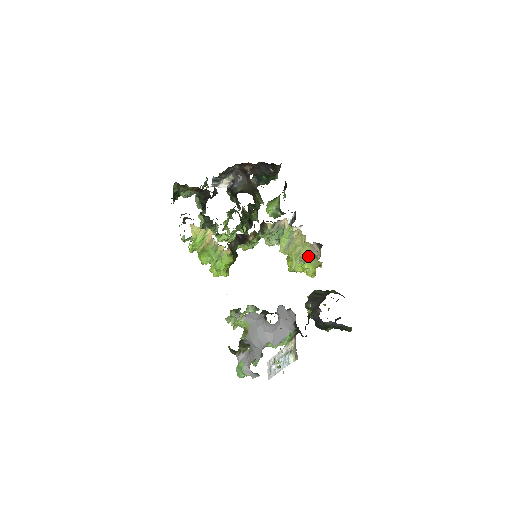
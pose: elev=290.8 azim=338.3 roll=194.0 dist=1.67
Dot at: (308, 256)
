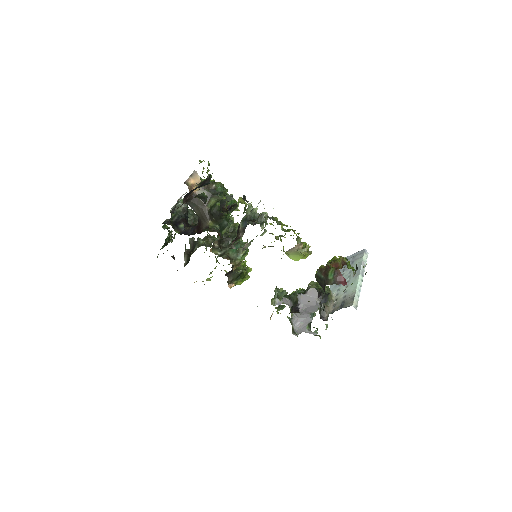
Dot at: (290, 254)
